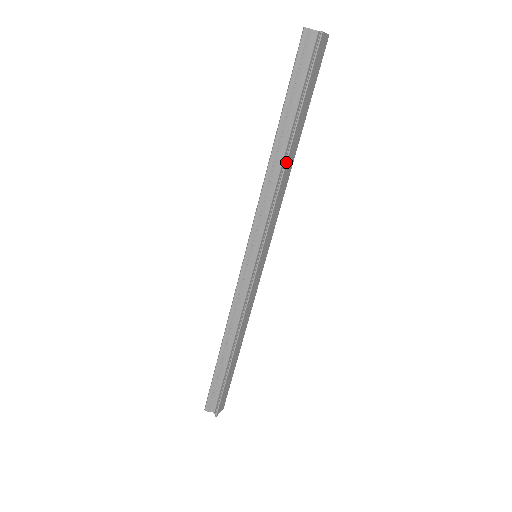
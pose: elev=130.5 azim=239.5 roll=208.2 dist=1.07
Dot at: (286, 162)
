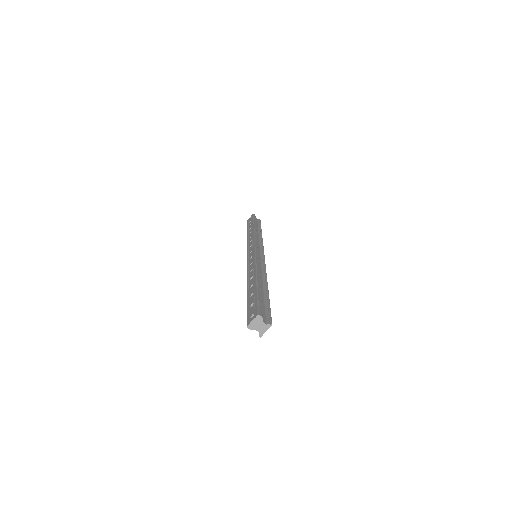
Dot at: occluded
